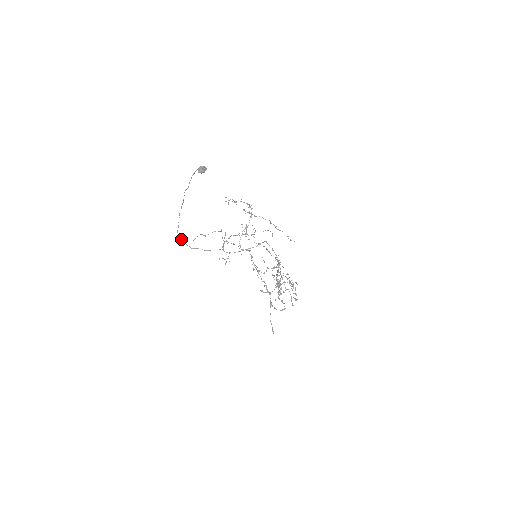
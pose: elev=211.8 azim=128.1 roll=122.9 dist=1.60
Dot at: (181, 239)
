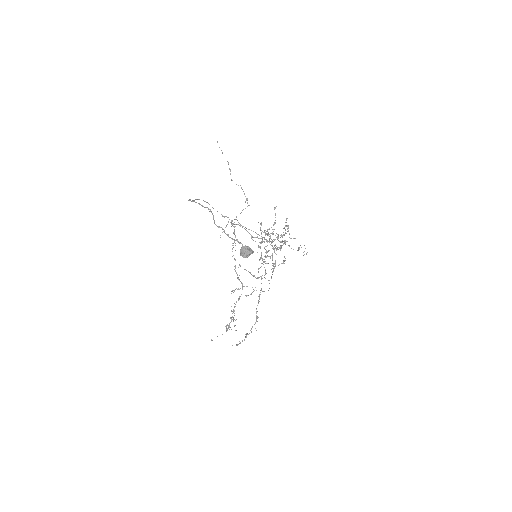
Dot at: (189, 199)
